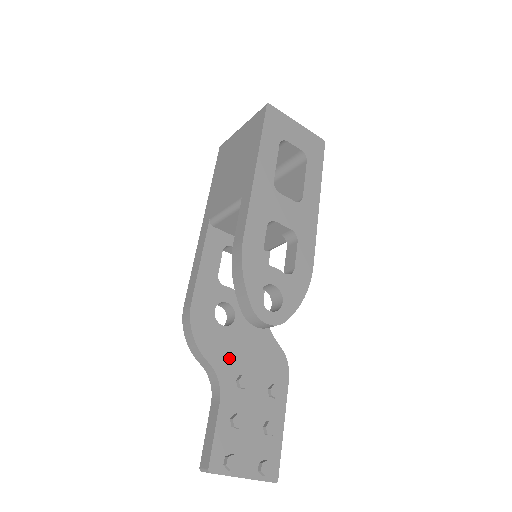
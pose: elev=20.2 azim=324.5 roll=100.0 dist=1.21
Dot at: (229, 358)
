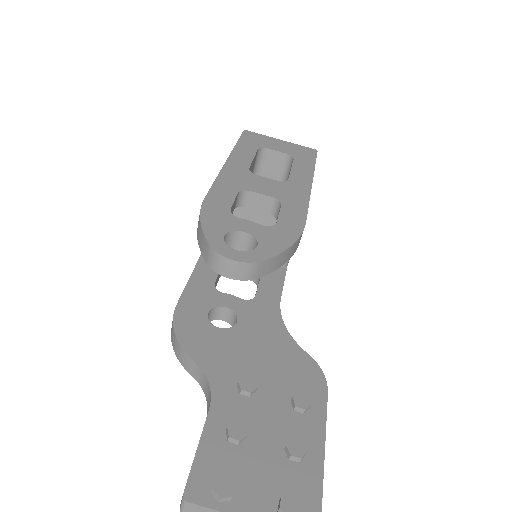
Dot at: (227, 360)
